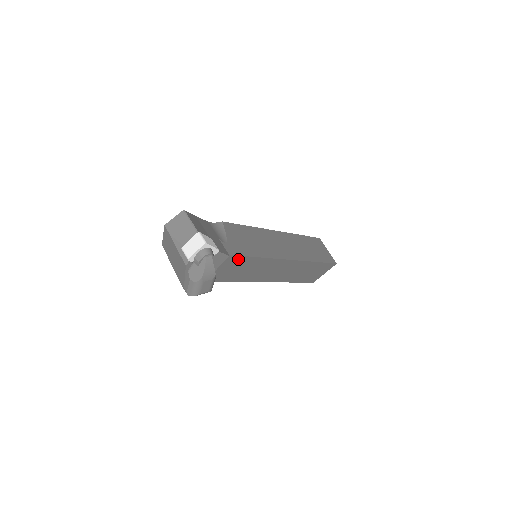
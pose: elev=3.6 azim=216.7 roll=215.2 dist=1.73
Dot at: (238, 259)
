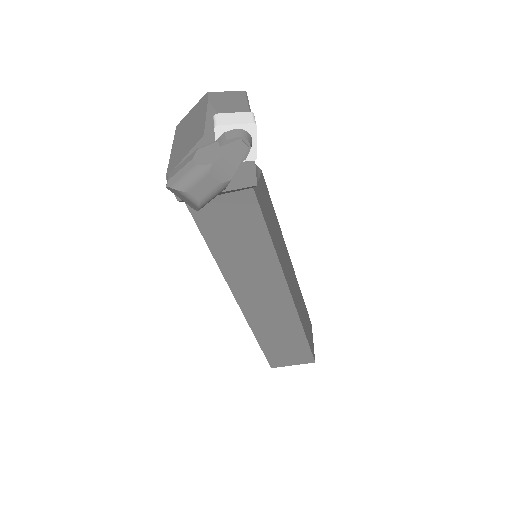
Dot at: (253, 214)
